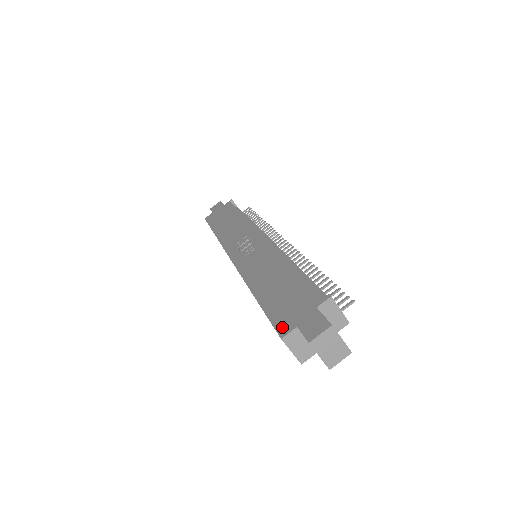
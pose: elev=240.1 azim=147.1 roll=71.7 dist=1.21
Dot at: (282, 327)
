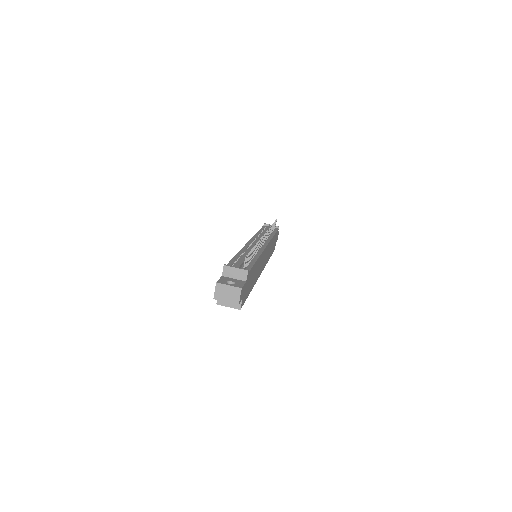
Dot at: occluded
